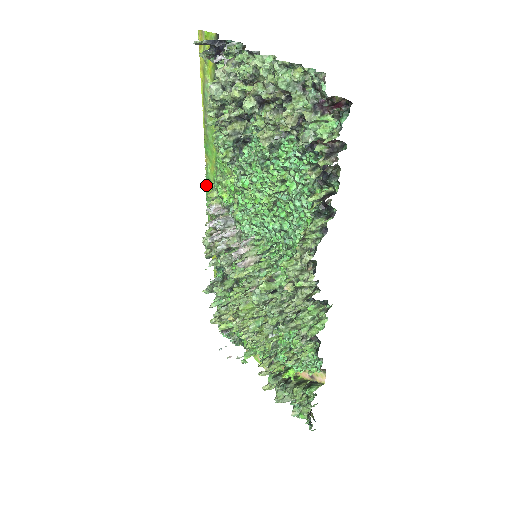
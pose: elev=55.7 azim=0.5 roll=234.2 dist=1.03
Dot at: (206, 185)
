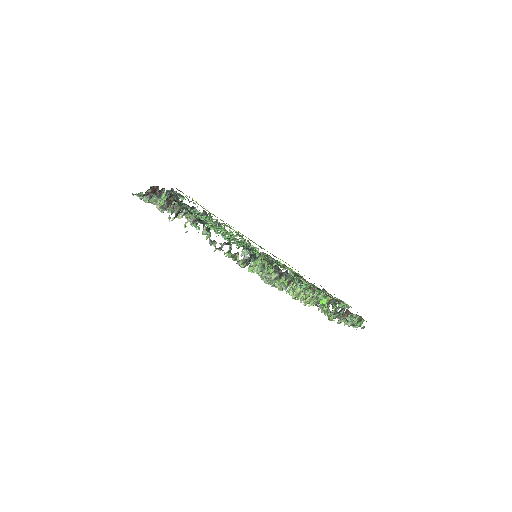
Dot at: occluded
